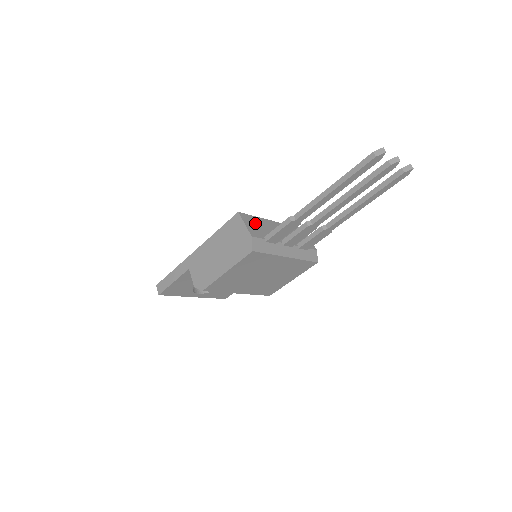
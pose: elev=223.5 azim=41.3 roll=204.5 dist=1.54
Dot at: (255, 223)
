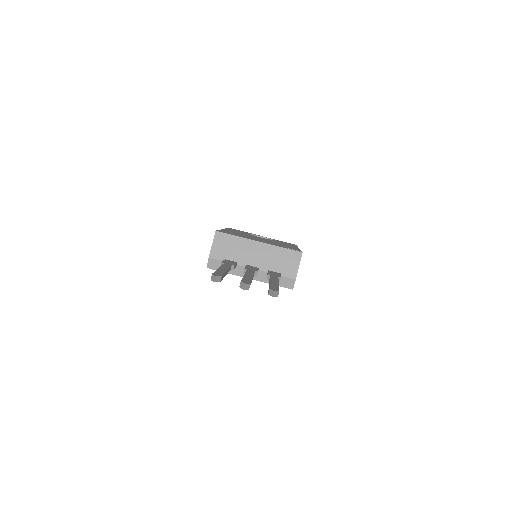
Dot at: (228, 243)
